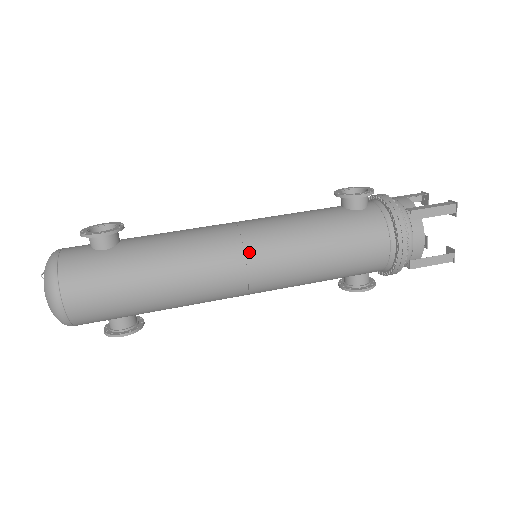
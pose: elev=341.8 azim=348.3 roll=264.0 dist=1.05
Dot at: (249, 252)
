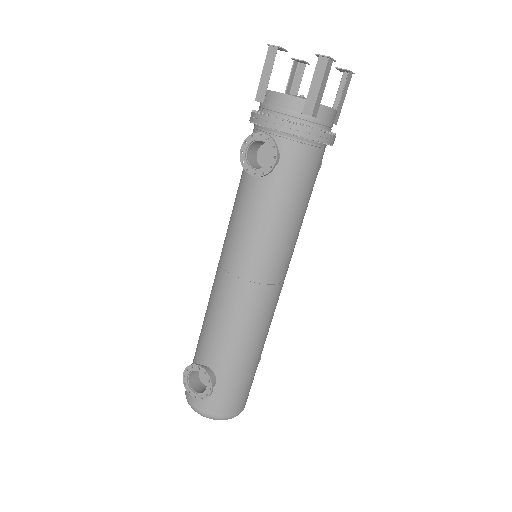
Dot at: (271, 281)
